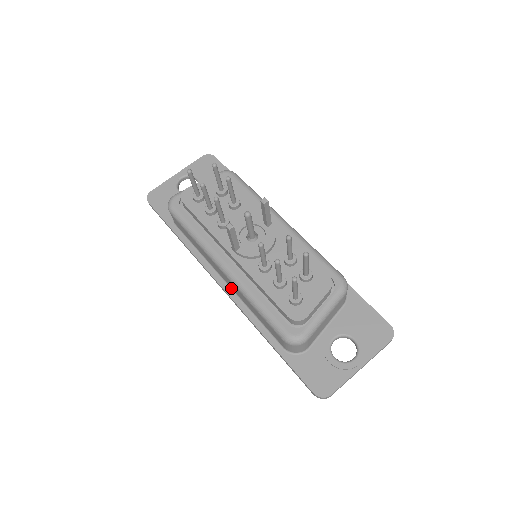
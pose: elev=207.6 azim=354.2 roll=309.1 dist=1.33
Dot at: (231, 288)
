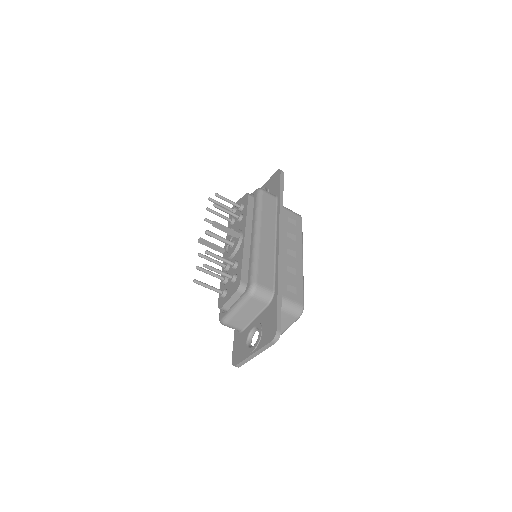
Dot at: occluded
